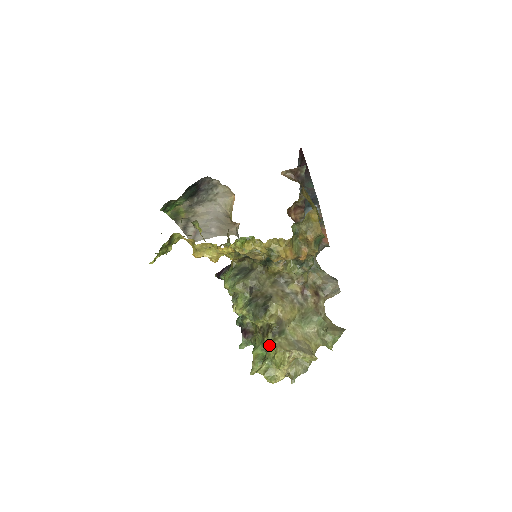
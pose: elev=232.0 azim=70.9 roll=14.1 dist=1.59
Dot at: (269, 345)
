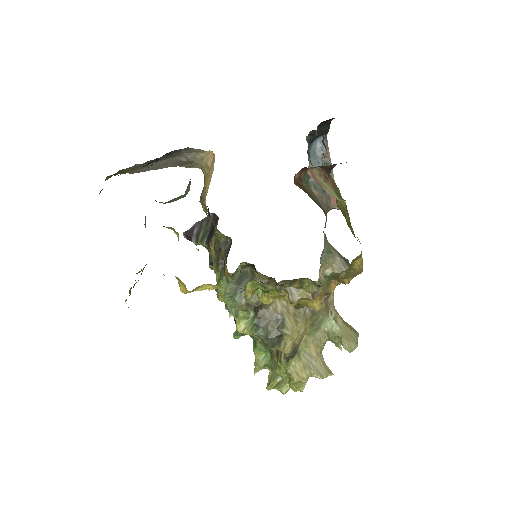
Dot at: (282, 369)
